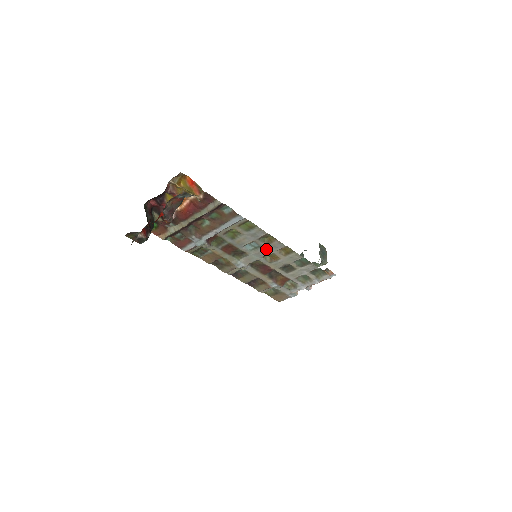
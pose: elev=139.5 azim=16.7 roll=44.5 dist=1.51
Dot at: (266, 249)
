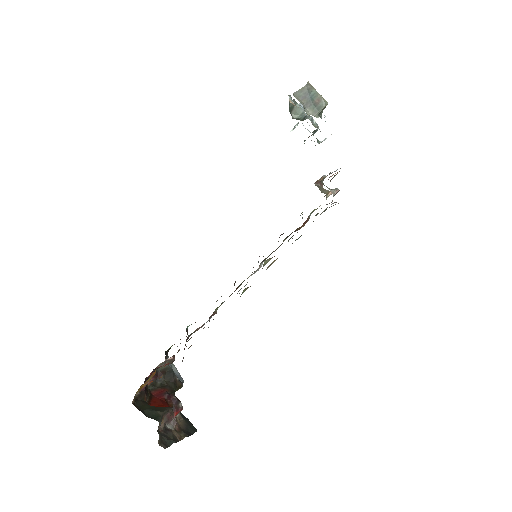
Dot at: occluded
